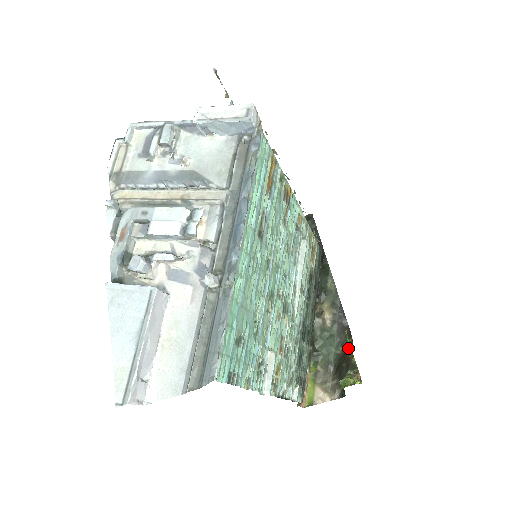
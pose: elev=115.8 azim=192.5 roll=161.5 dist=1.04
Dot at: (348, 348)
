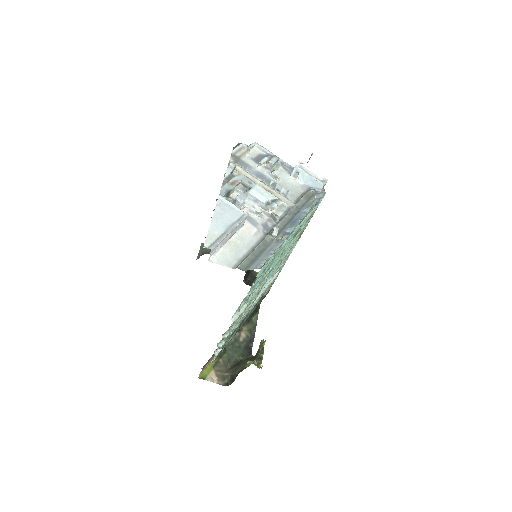
Dot at: (261, 348)
